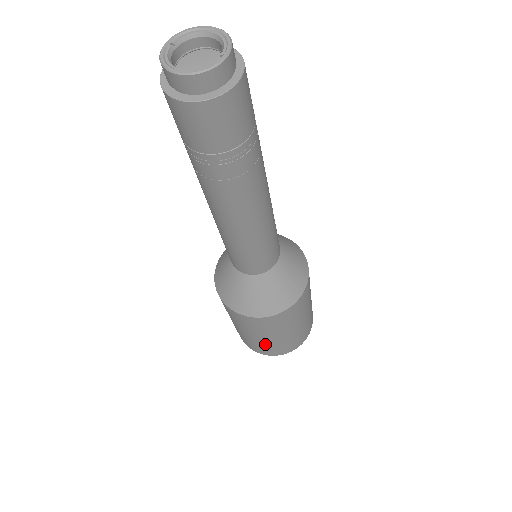
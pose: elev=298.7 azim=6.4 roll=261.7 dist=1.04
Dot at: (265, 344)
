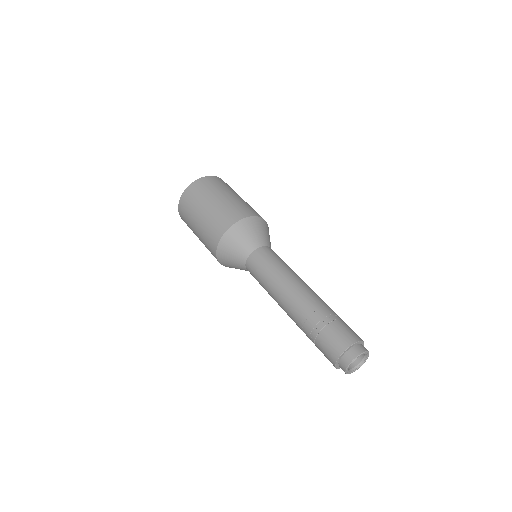
Dot at: occluded
